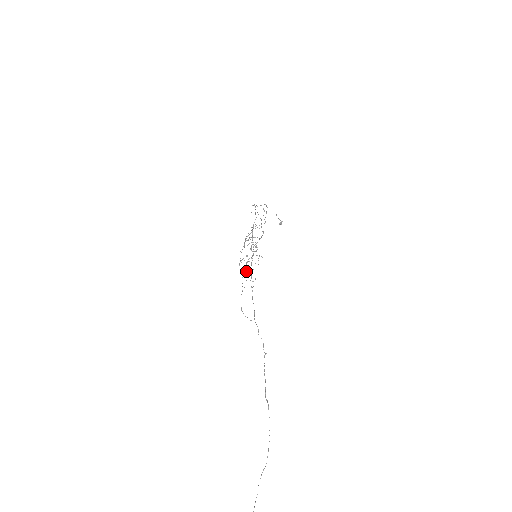
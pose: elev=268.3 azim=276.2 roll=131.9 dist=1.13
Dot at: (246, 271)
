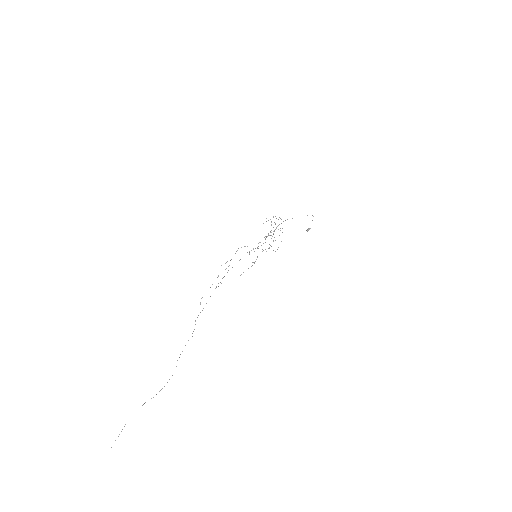
Dot at: occluded
